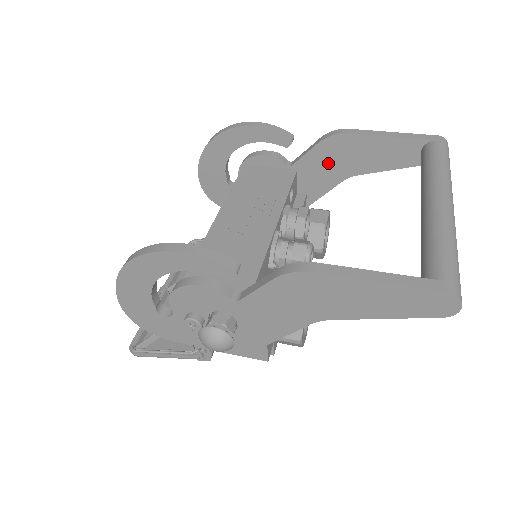
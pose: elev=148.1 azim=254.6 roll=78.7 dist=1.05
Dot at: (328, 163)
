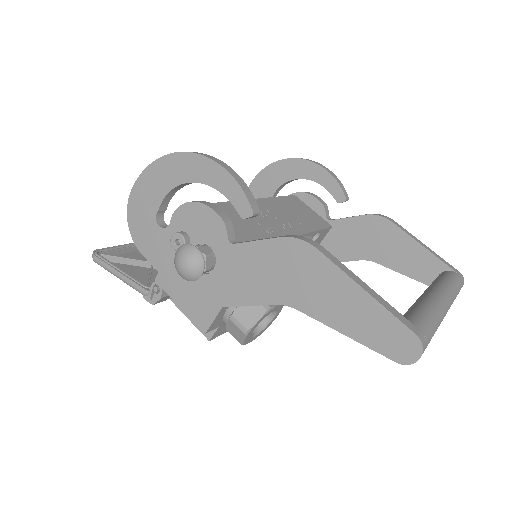
Dot at: (360, 237)
